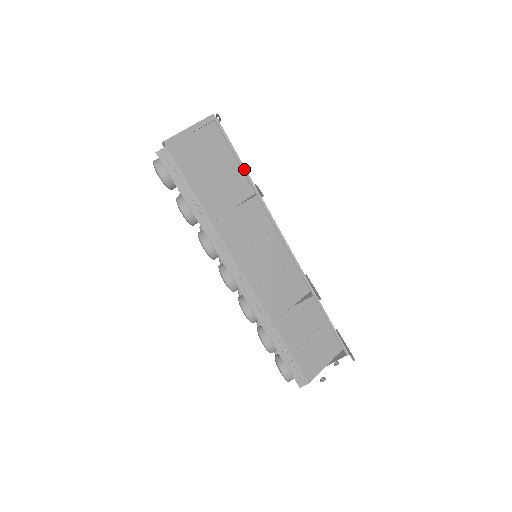
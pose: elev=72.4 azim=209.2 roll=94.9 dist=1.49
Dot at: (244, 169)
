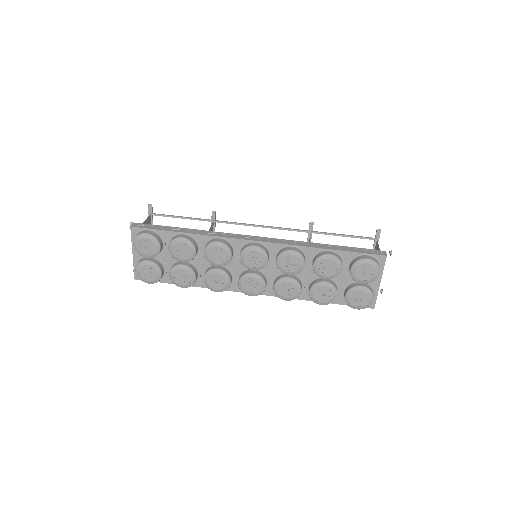
Dot at: (191, 218)
